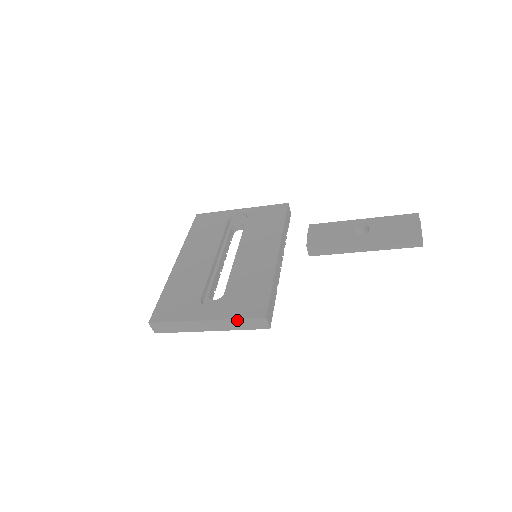
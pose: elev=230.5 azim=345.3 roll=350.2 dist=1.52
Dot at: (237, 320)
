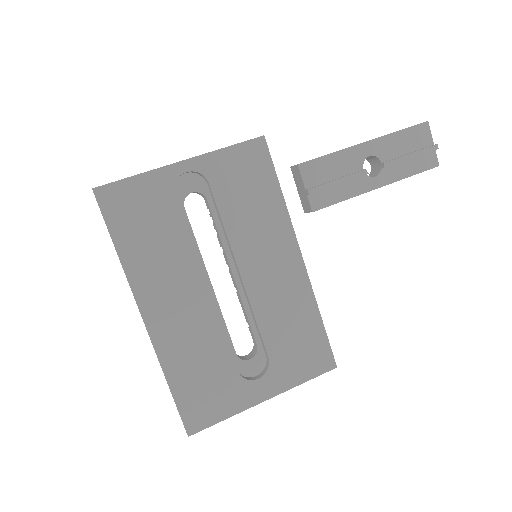
Dot at: (303, 382)
